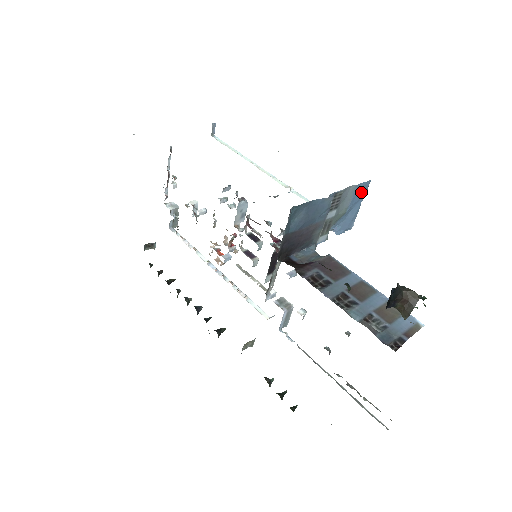
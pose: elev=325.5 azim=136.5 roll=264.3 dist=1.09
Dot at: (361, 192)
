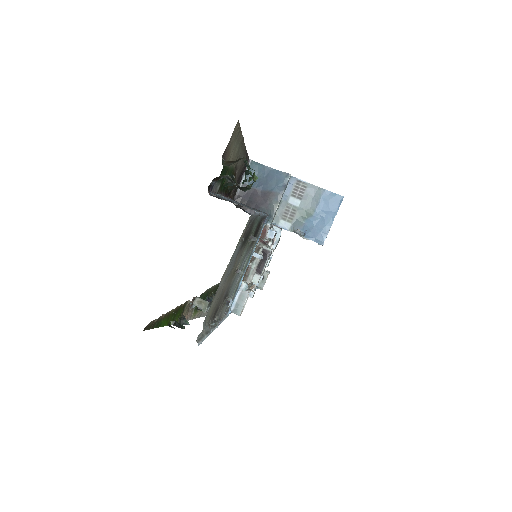
Dot at: (331, 203)
